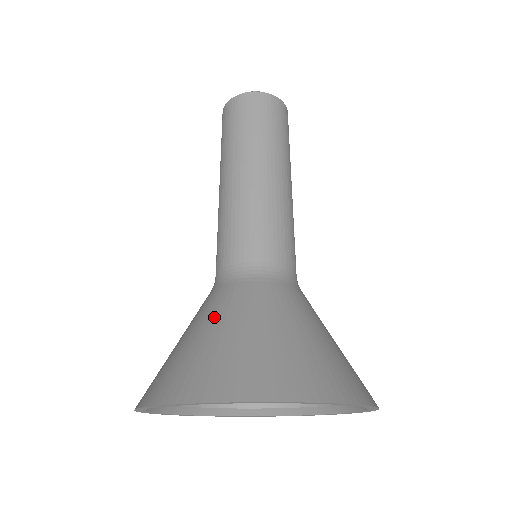
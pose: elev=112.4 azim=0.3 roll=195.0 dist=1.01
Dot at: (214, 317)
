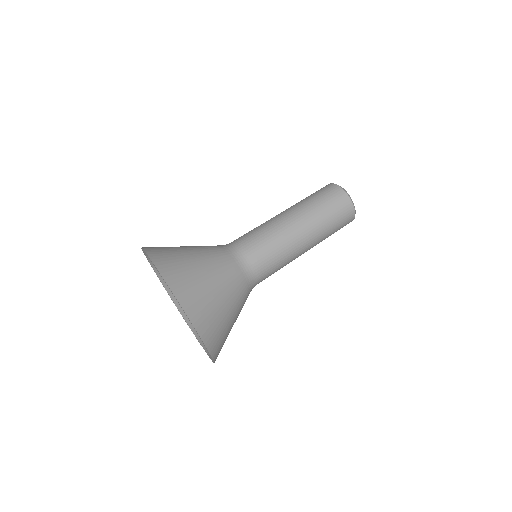
Dot at: (196, 246)
